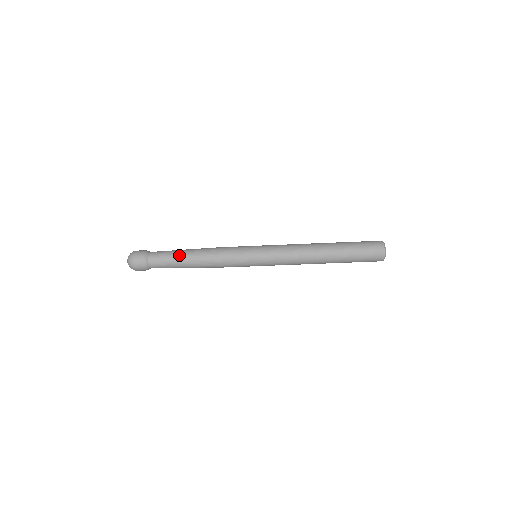
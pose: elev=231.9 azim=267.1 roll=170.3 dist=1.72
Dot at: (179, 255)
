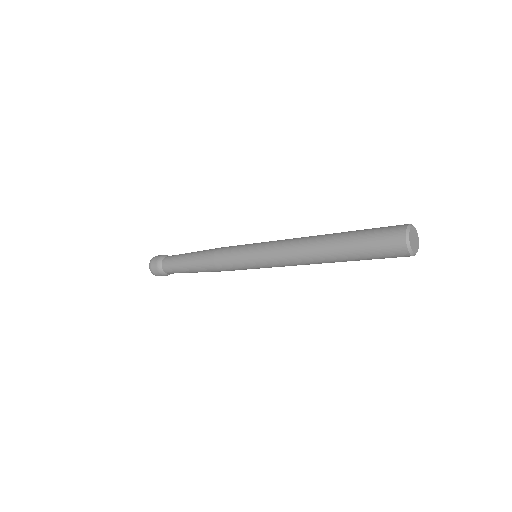
Dot at: (183, 260)
